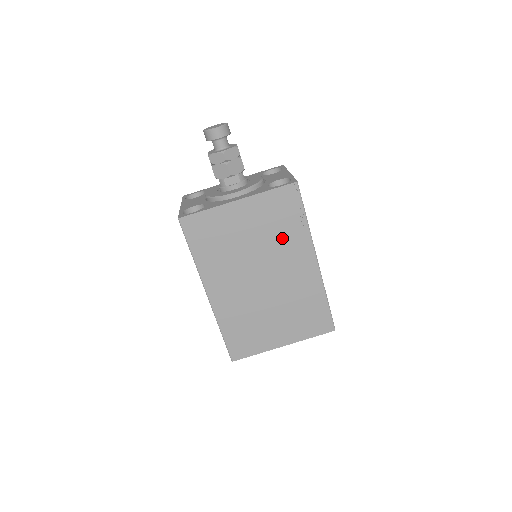
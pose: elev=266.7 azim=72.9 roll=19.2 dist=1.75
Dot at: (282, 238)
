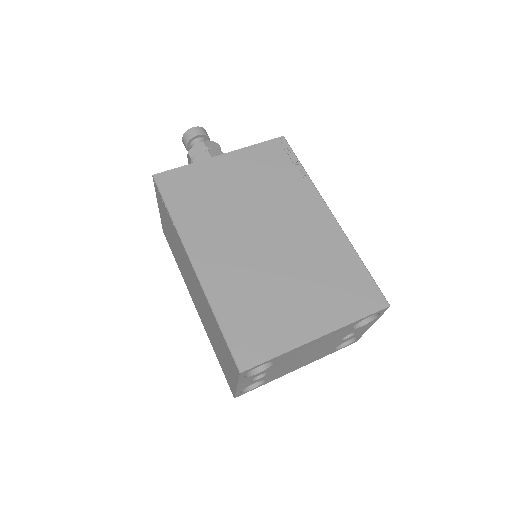
Dot at: (280, 189)
